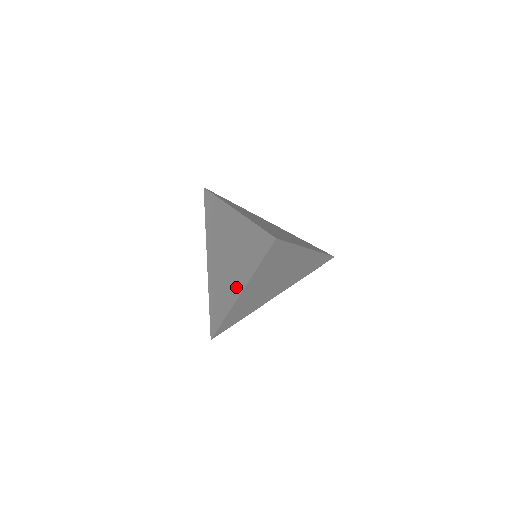
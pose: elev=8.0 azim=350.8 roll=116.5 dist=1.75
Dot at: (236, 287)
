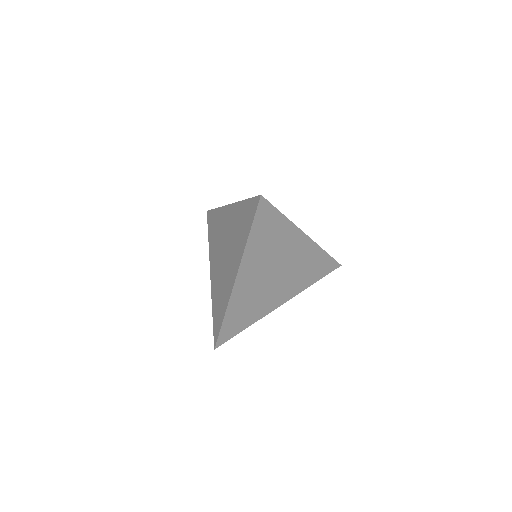
Dot at: (233, 273)
